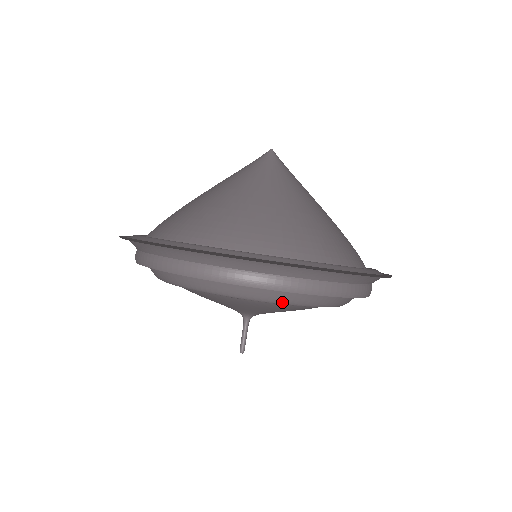
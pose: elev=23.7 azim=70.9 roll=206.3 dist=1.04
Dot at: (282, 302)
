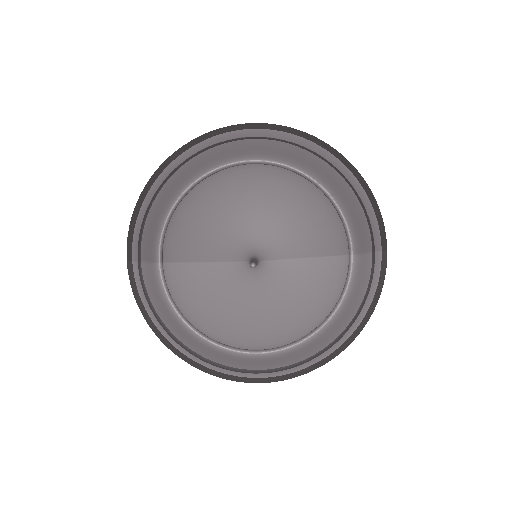
Dot at: (248, 157)
